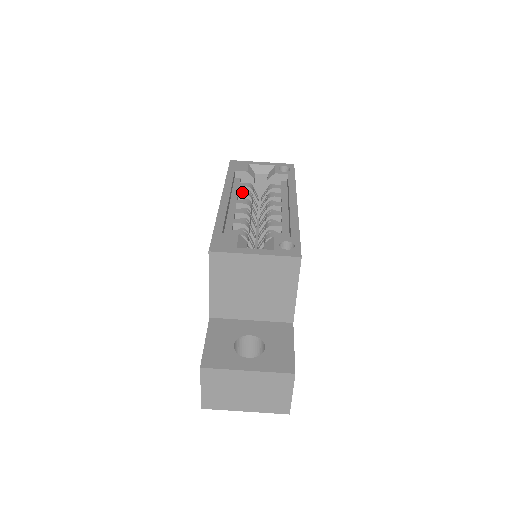
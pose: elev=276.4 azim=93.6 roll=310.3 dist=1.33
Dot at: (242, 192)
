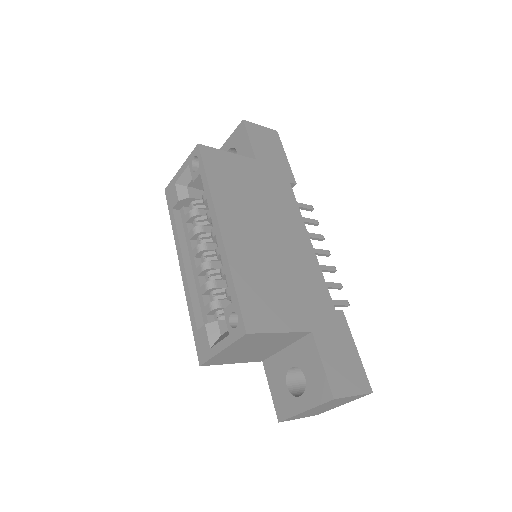
Dot at: (191, 233)
